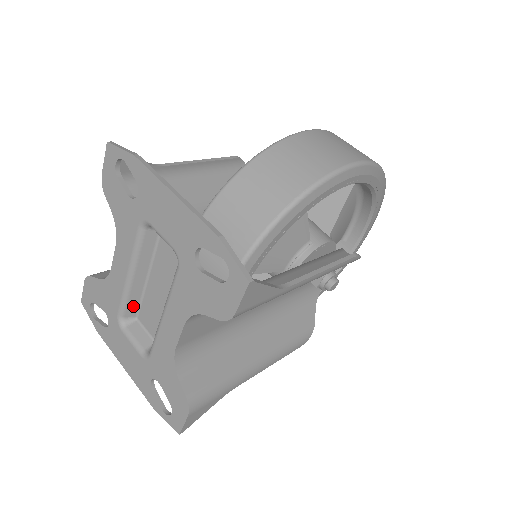
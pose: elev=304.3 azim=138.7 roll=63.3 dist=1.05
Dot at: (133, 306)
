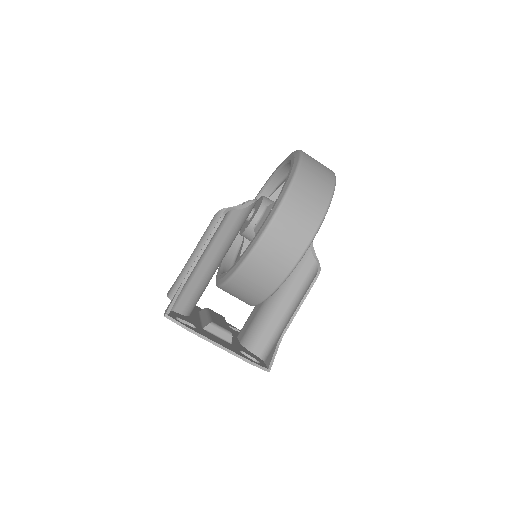
Dot at: occluded
